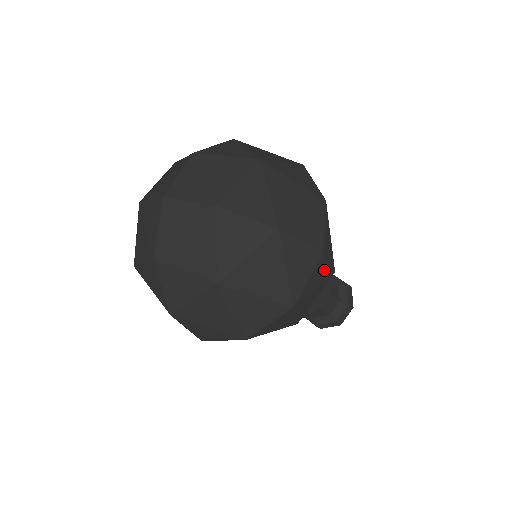
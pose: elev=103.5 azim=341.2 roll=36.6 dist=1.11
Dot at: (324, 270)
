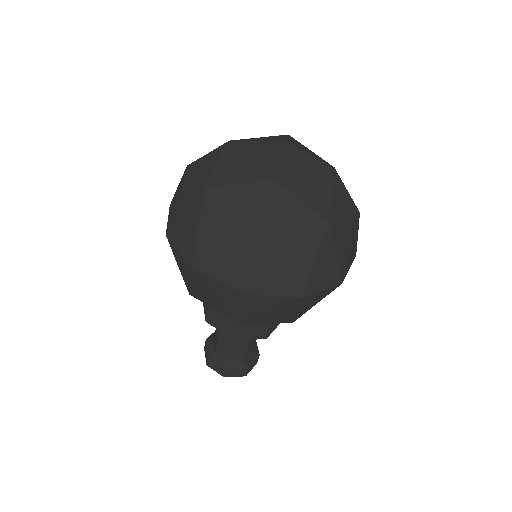
Dot at: occluded
